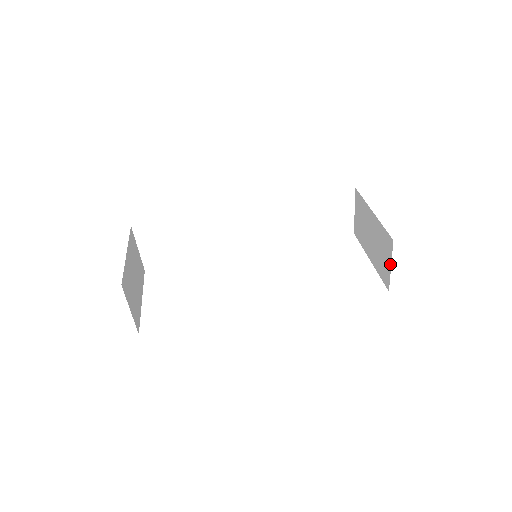
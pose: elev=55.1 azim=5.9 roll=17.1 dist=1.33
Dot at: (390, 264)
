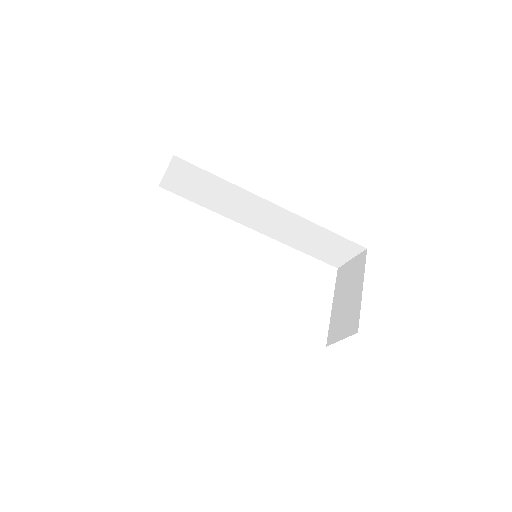
Dot at: (342, 338)
